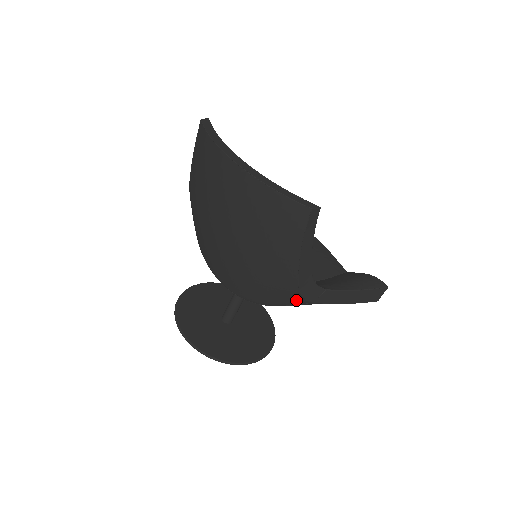
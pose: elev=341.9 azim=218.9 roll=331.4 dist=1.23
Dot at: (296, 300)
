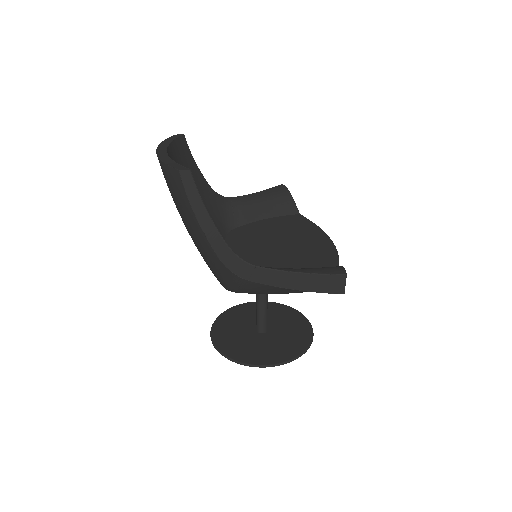
Dot at: (233, 277)
